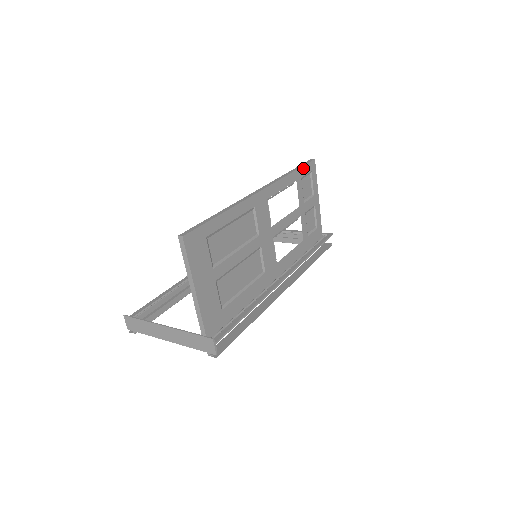
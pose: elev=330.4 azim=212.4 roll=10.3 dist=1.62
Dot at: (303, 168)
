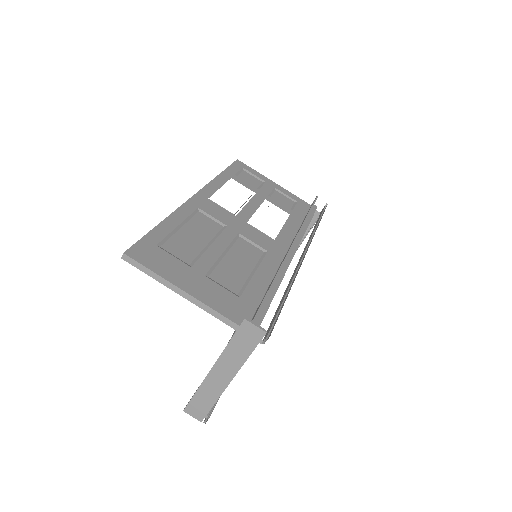
Dot at: (230, 168)
